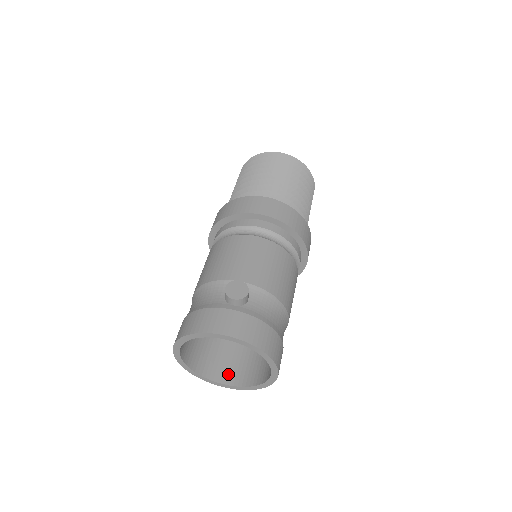
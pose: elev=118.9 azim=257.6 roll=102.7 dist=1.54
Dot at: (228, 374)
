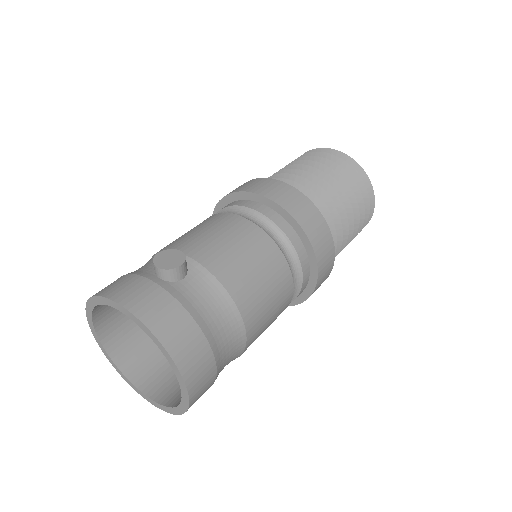
Dot at: (157, 384)
